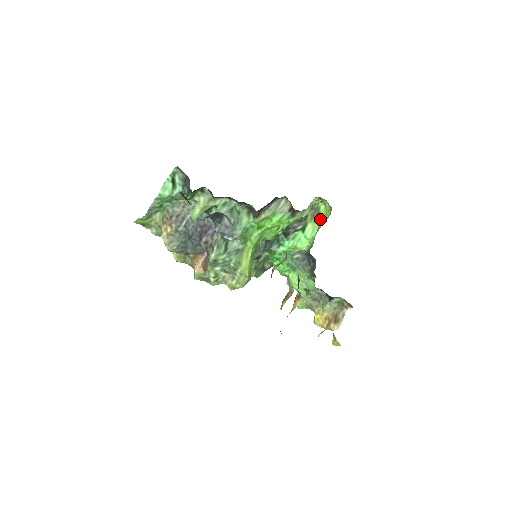
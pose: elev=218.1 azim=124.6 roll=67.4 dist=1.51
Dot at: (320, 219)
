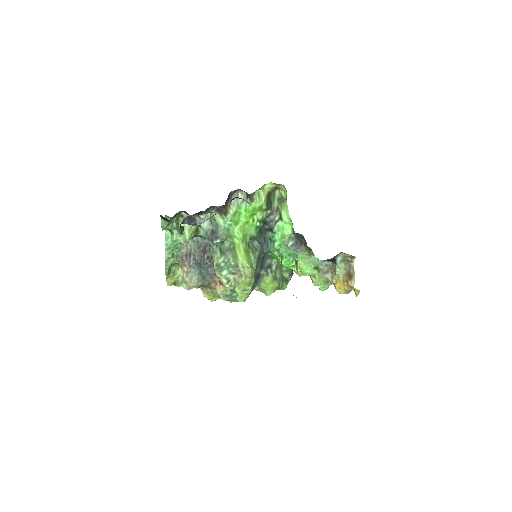
Dot at: (286, 202)
